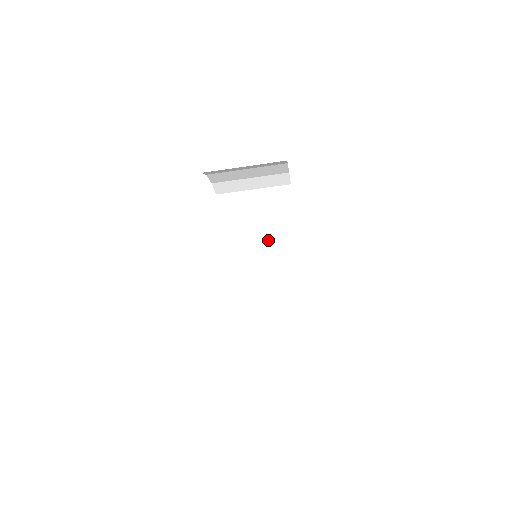
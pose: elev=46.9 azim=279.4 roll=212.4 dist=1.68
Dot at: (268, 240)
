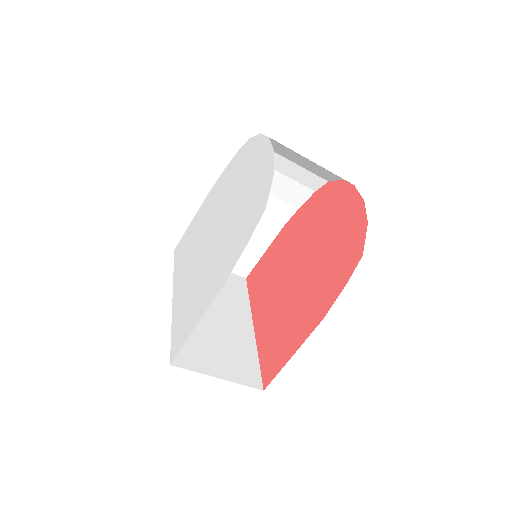
Dot at: (272, 192)
